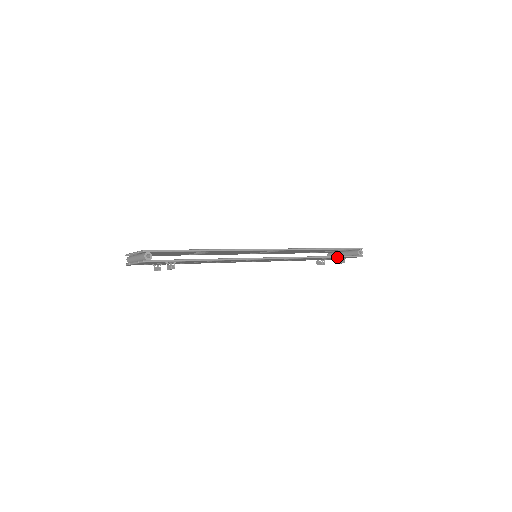
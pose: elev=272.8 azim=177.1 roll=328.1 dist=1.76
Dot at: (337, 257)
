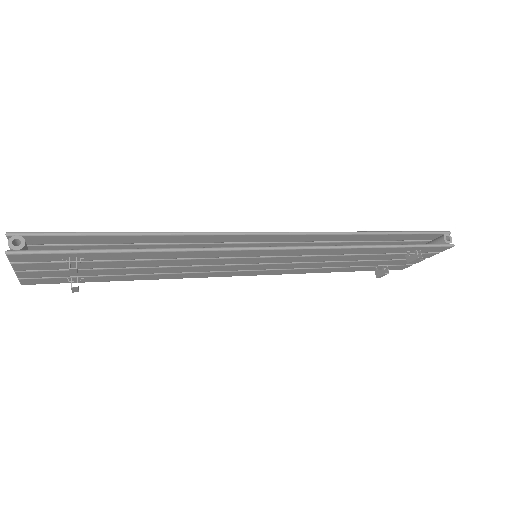
Dot at: (405, 246)
